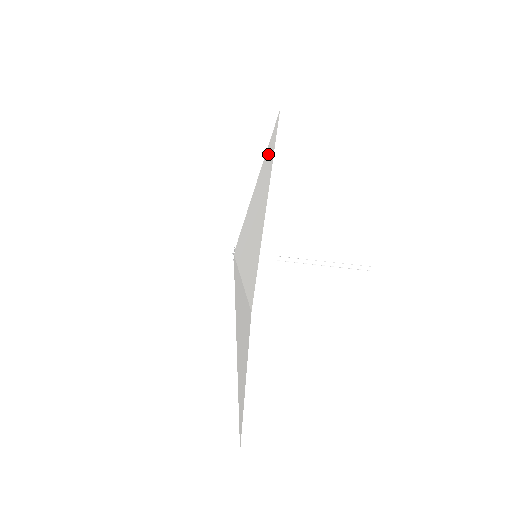
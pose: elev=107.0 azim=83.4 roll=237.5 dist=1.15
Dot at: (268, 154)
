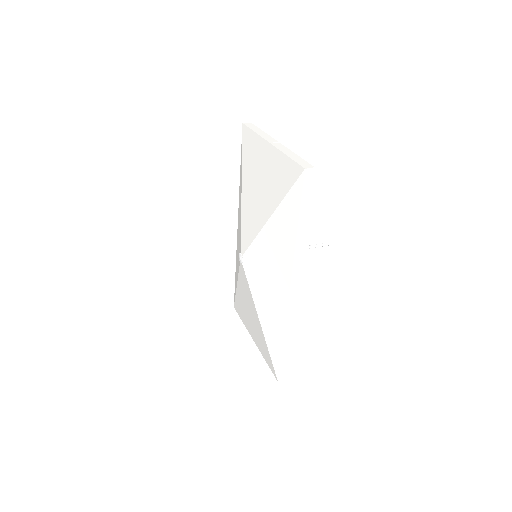
Dot at: occluded
